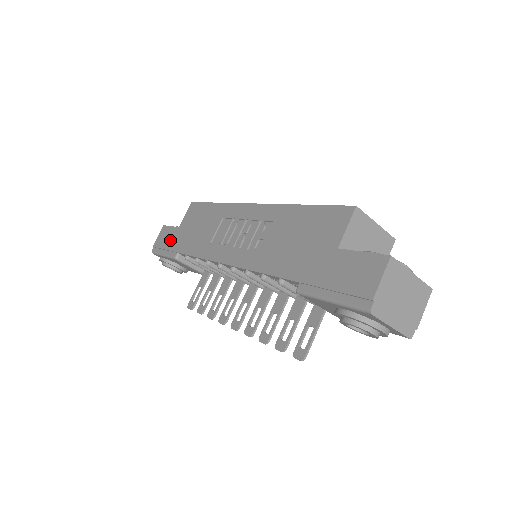
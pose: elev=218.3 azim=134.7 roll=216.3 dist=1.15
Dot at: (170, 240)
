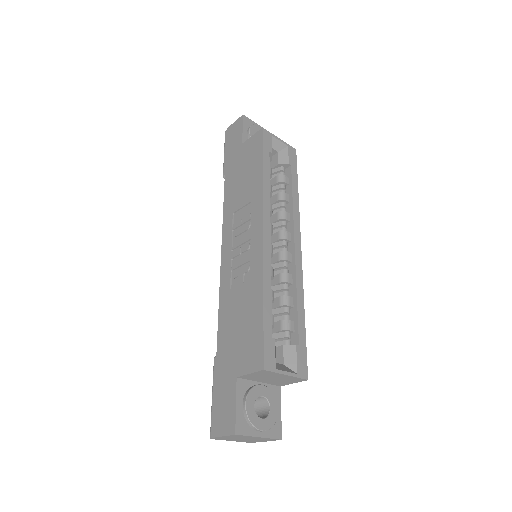
Dot at: (232, 148)
